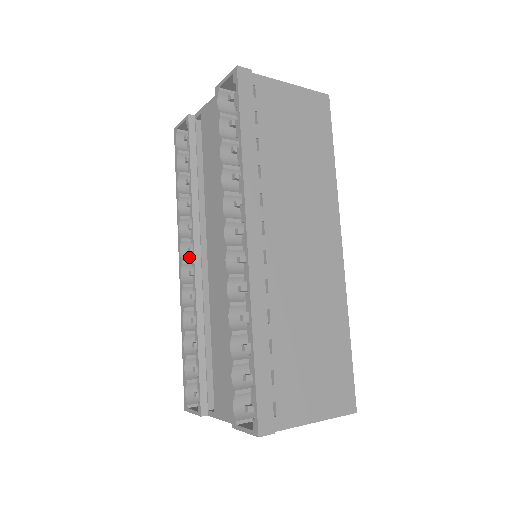
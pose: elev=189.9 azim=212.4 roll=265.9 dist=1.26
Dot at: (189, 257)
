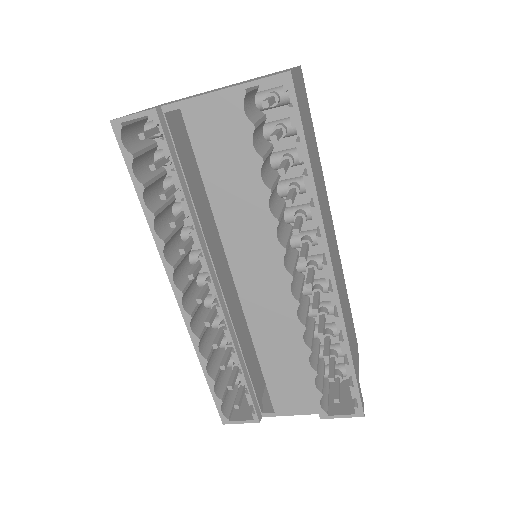
Dot at: (181, 282)
